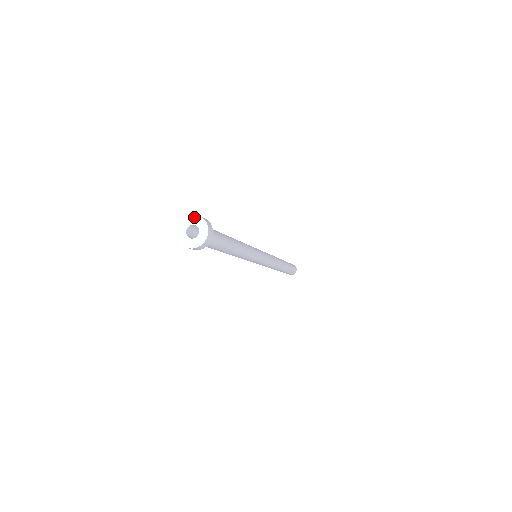
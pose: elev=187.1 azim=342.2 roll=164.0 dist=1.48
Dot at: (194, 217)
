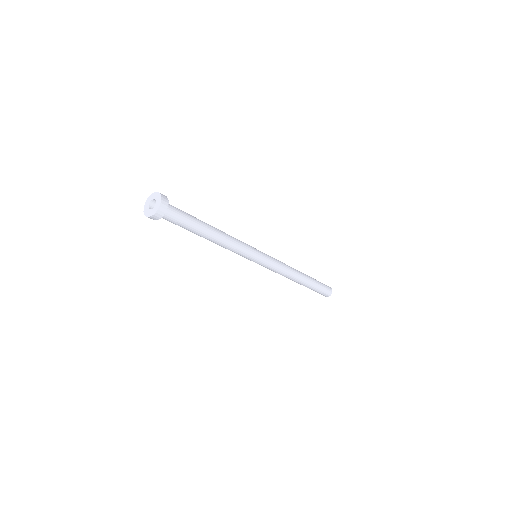
Dot at: (158, 194)
